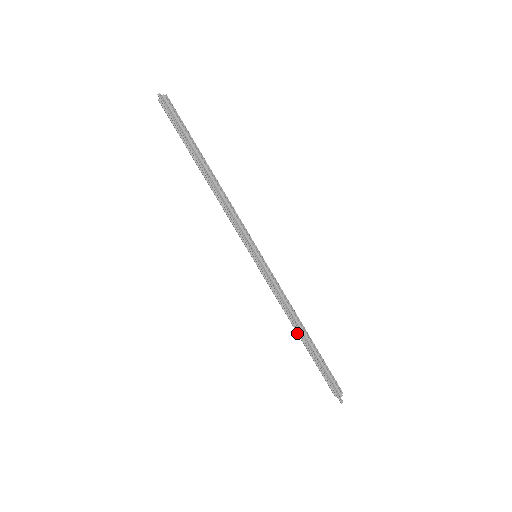
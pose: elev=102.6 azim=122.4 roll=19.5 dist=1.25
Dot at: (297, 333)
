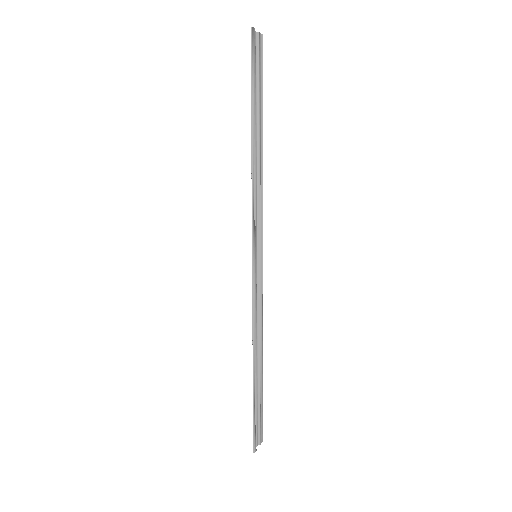
Dot at: occluded
